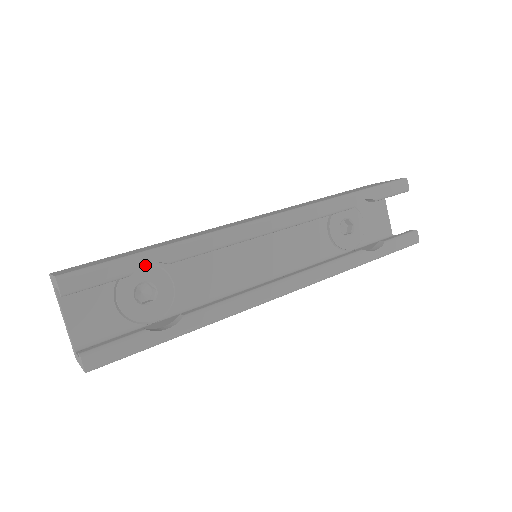
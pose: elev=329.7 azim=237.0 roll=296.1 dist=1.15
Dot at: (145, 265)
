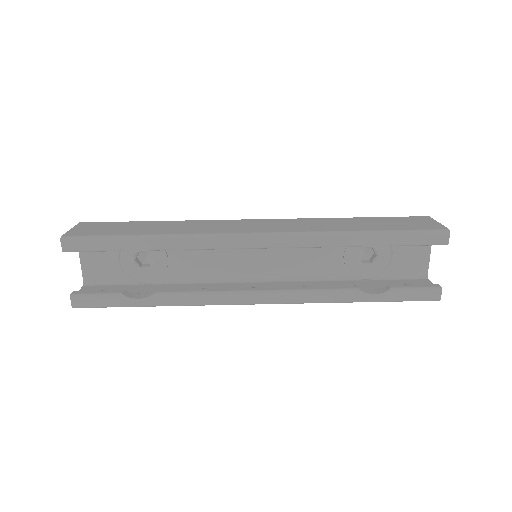
Dot at: occluded
